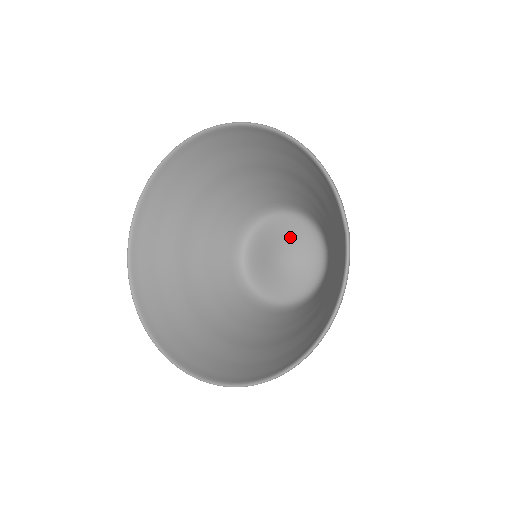
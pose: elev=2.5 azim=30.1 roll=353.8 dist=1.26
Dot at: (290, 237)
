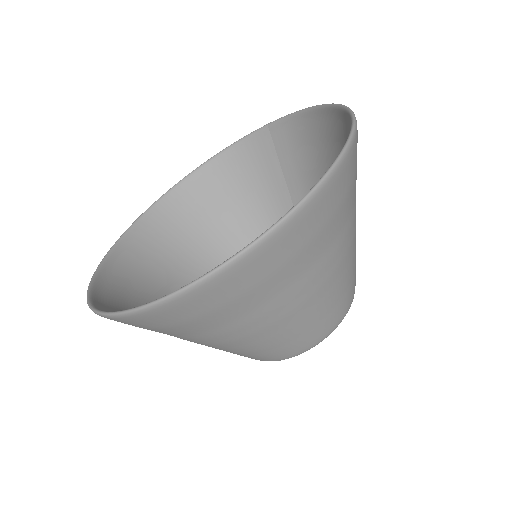
Dot at: occluded
